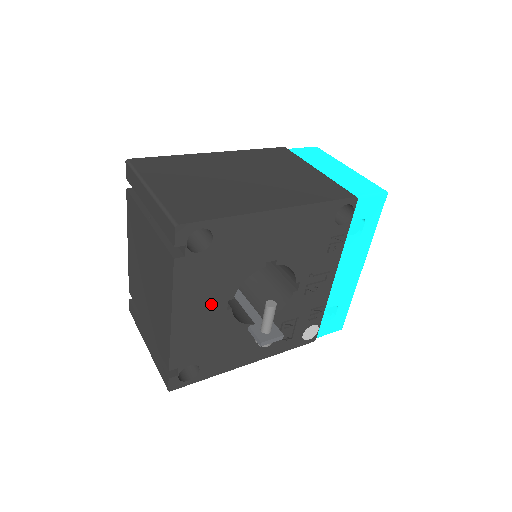
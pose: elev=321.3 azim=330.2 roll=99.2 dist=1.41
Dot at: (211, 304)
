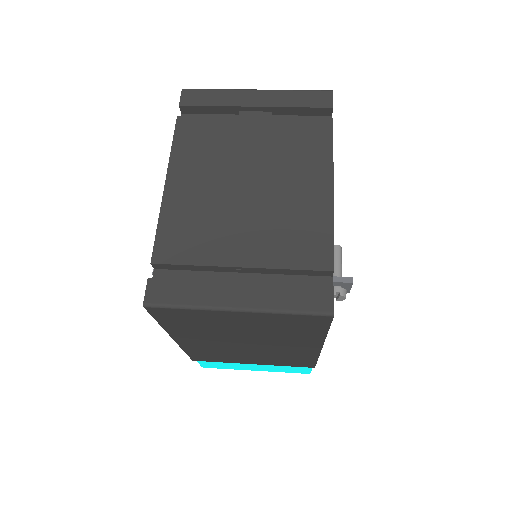
Dot at: occluded
